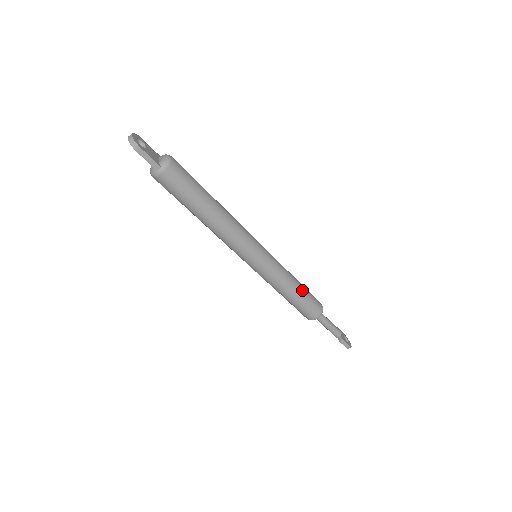
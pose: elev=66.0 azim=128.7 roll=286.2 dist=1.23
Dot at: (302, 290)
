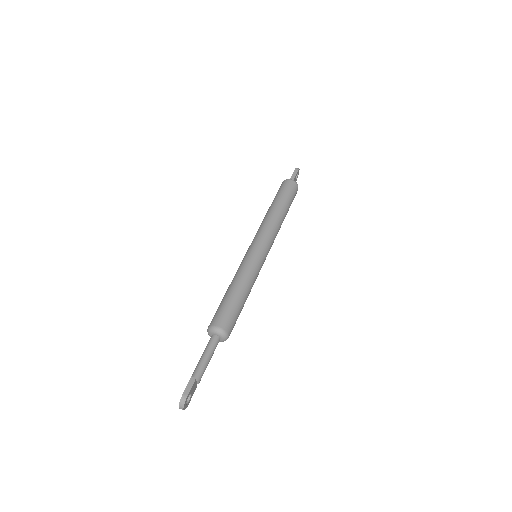
Dot at: (243, 301)
